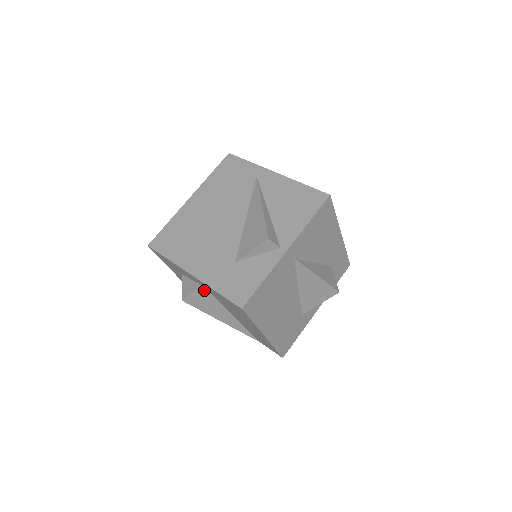
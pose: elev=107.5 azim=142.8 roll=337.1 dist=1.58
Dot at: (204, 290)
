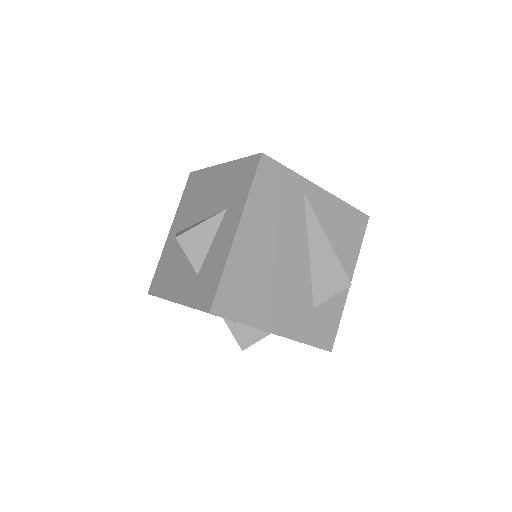
Dot at: (266, 334)
